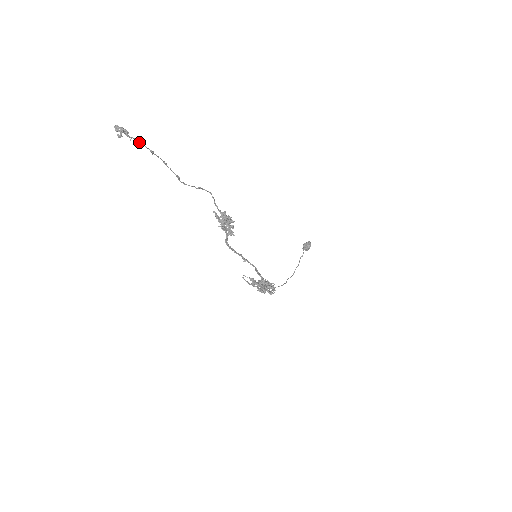
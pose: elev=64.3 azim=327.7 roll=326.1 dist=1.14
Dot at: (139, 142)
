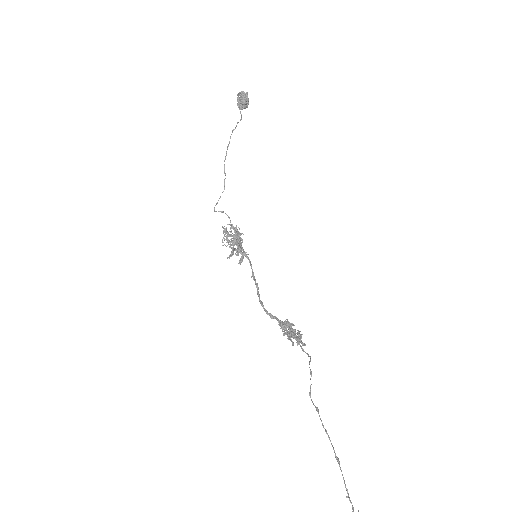
Dot at: occluded
